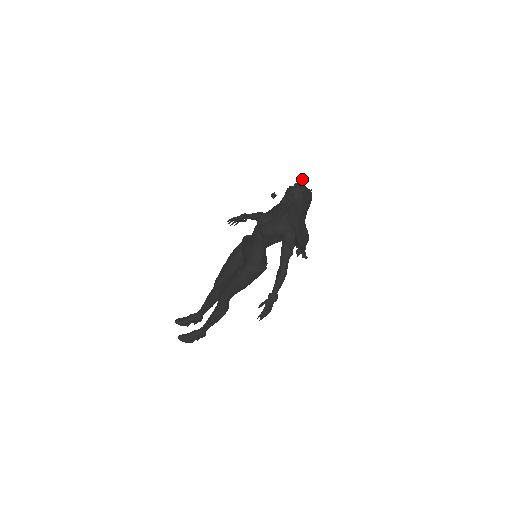
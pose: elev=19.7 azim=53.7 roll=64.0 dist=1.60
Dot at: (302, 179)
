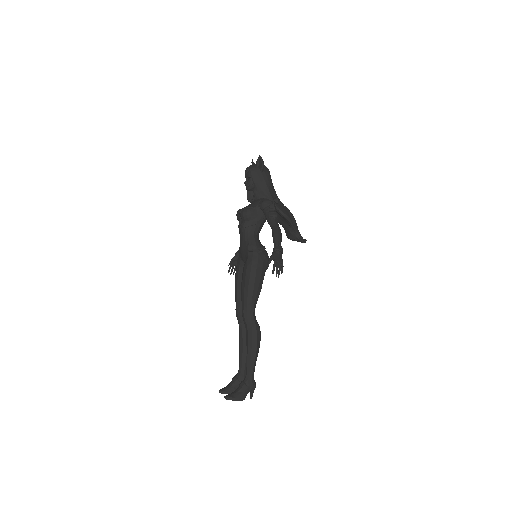
Dot at: (253, 163)
